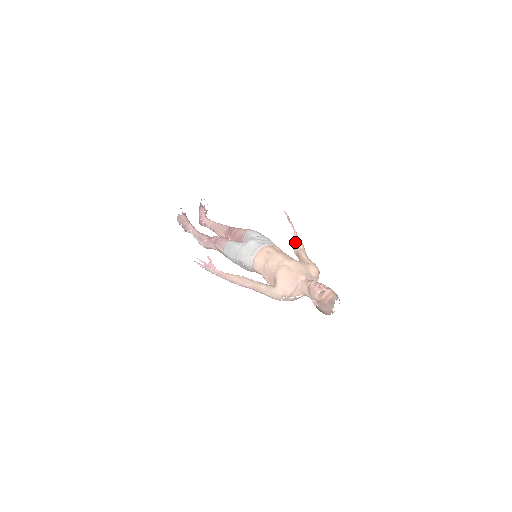
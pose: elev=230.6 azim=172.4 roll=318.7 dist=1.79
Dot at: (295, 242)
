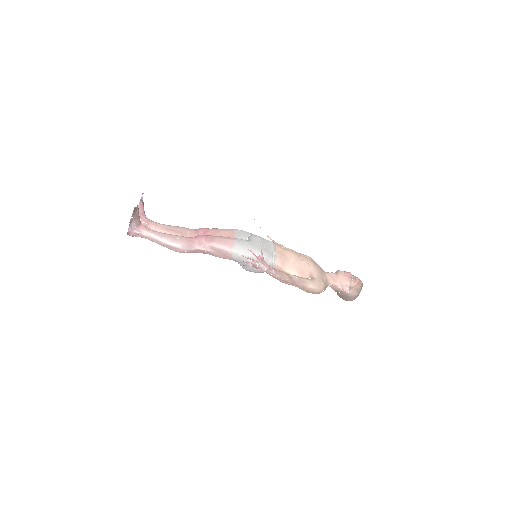
Dot at: occluded
